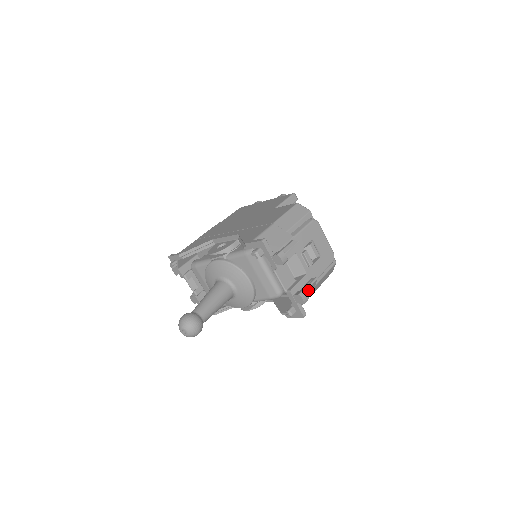
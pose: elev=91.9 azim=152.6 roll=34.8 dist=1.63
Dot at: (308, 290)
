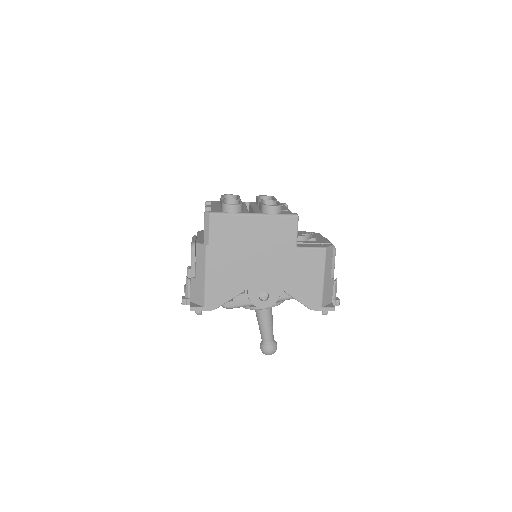
Dot at: occluded
